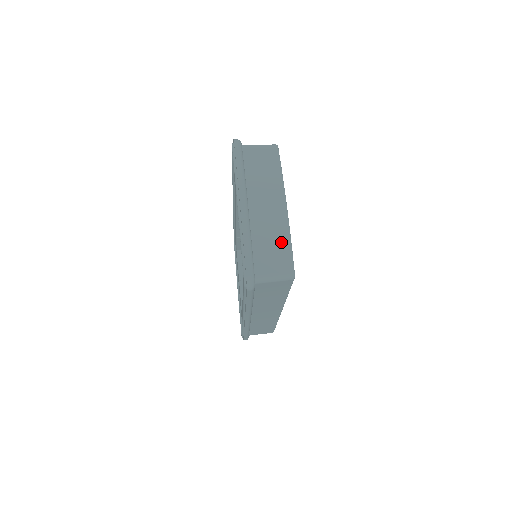
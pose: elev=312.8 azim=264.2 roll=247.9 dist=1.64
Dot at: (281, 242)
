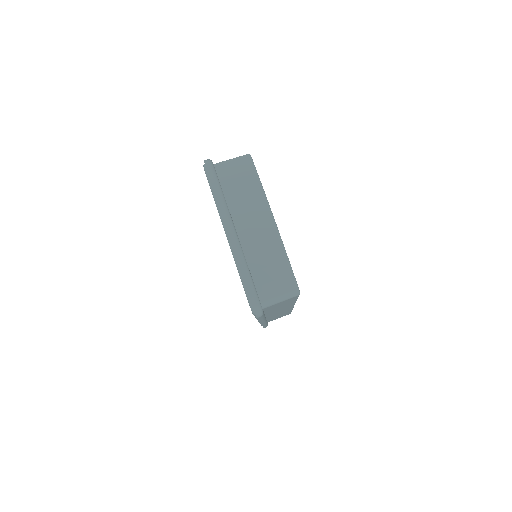
Dot at: (278, 262)
